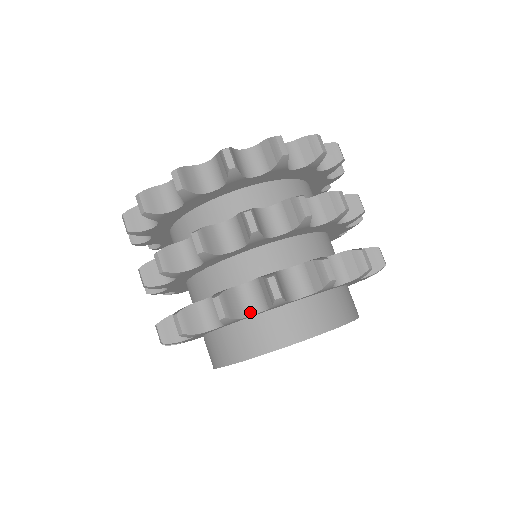
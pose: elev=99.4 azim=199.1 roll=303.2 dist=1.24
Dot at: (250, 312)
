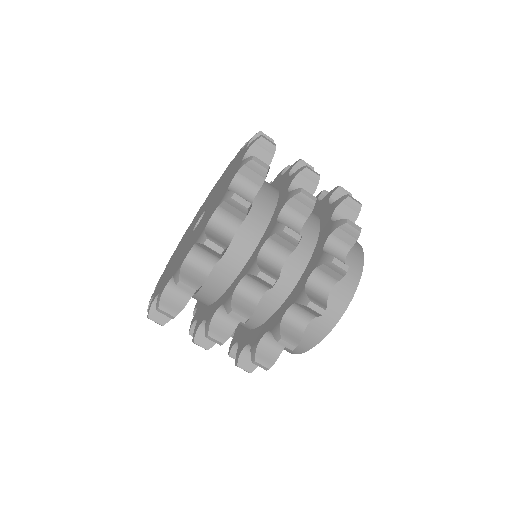
Dot at: (342, 260)
